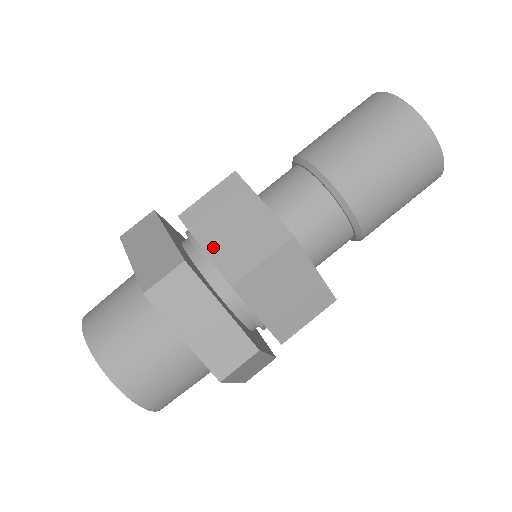
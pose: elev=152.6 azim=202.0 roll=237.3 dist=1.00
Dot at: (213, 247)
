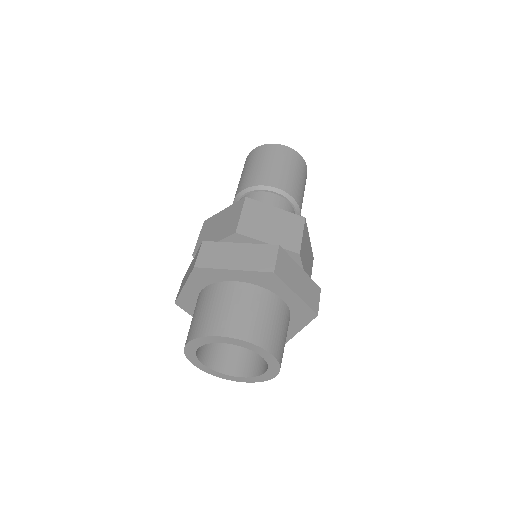
Dot at: (272, 240)
